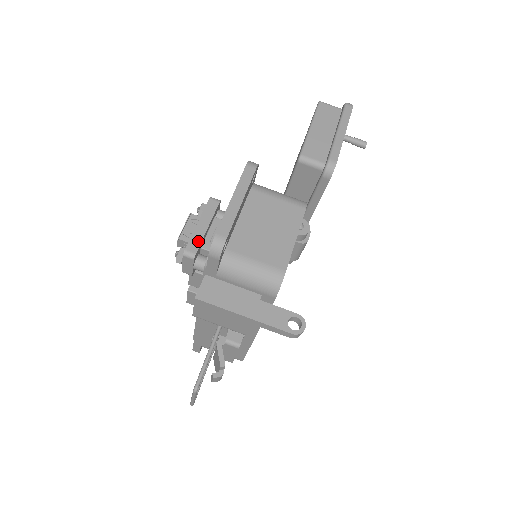
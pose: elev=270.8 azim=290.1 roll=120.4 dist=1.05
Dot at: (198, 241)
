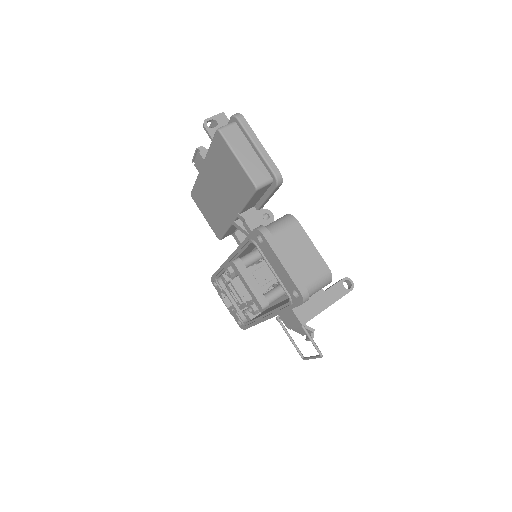
Dot at: (261, 294)
